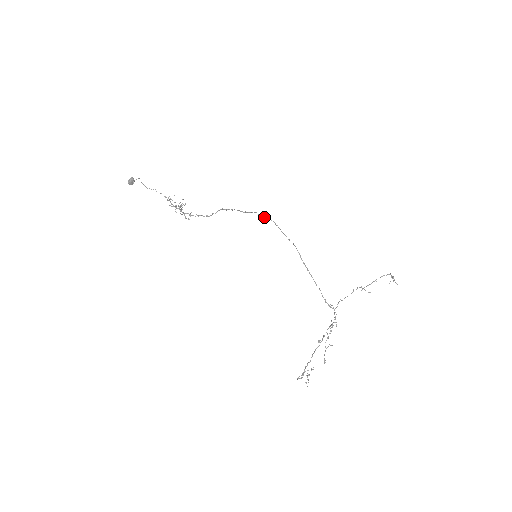
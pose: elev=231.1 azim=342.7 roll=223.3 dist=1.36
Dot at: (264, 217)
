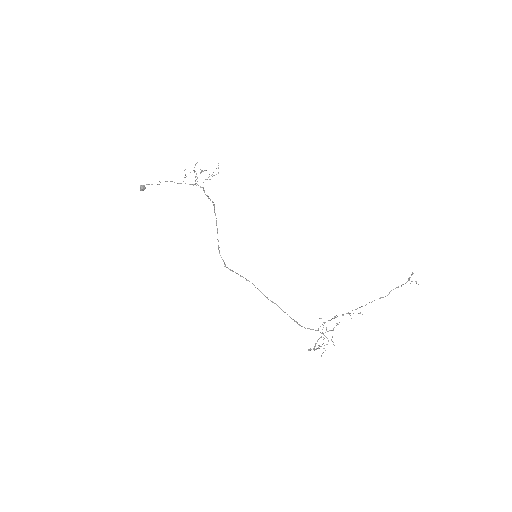
Dot at: (224, 264)
